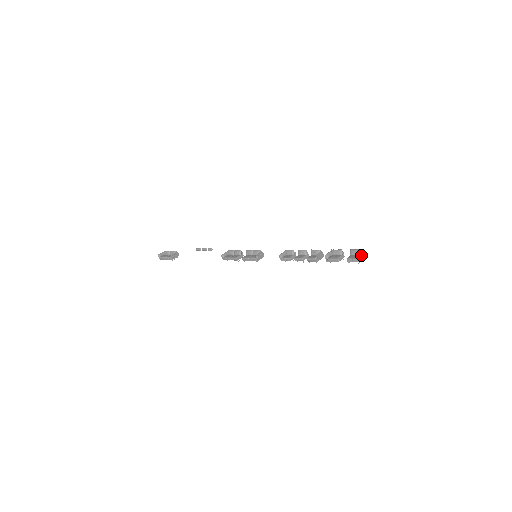
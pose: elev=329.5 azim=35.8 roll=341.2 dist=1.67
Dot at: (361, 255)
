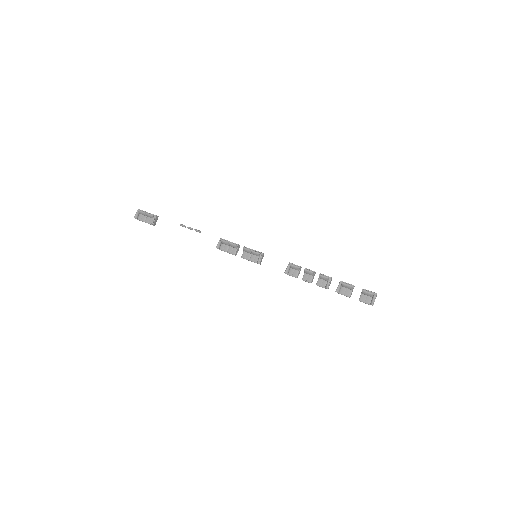
Dot at: (373, 302)
